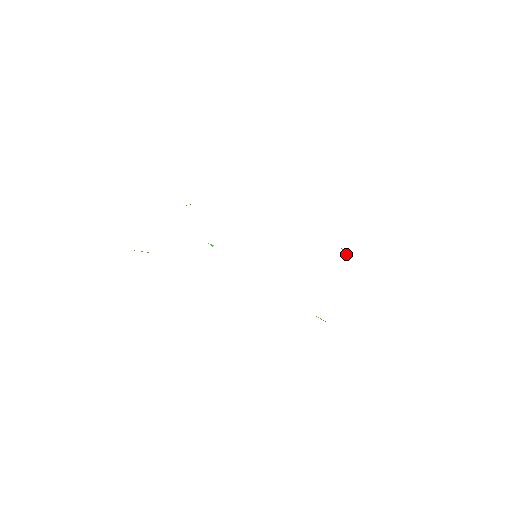
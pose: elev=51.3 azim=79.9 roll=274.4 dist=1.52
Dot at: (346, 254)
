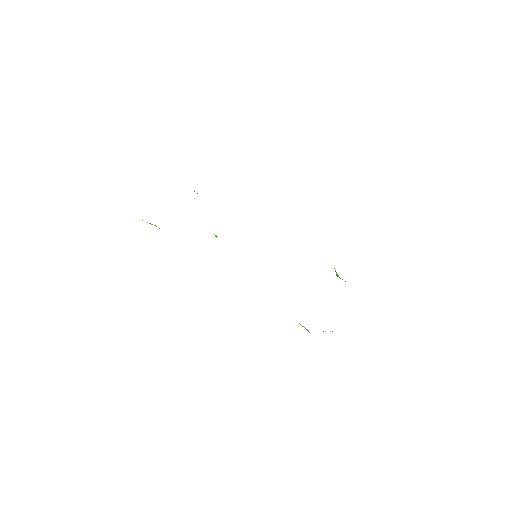
Dot at: occluded
